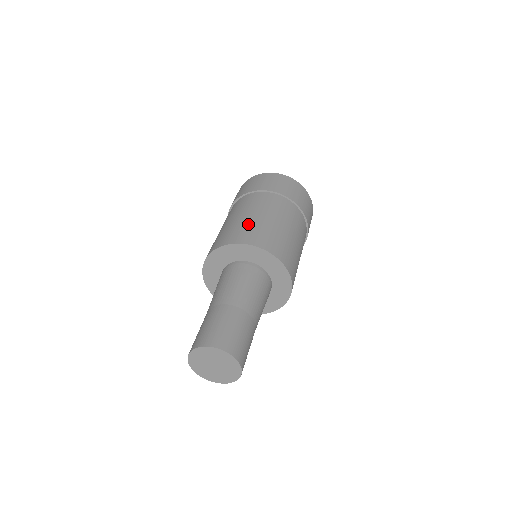
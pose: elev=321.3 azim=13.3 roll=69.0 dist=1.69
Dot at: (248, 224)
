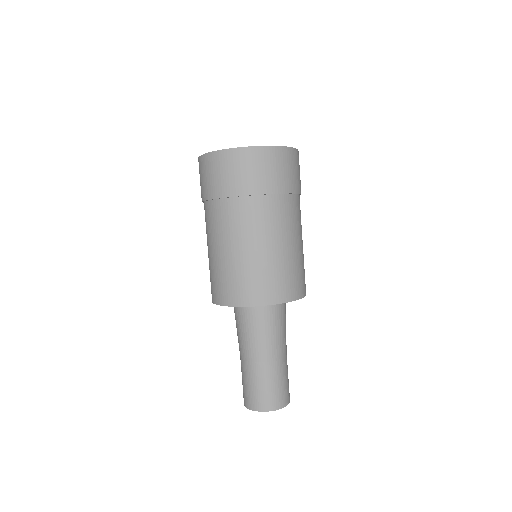
Dot at: (230, 271)
